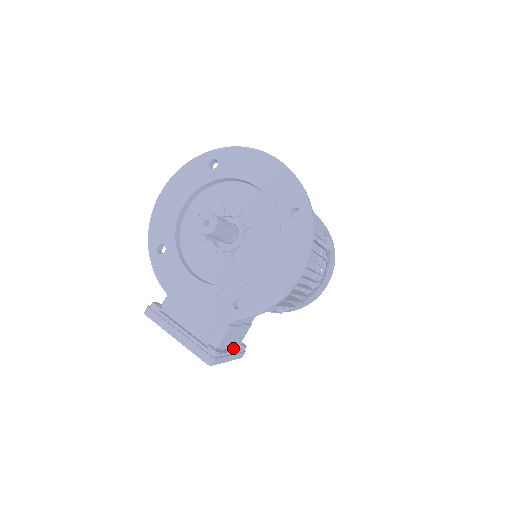
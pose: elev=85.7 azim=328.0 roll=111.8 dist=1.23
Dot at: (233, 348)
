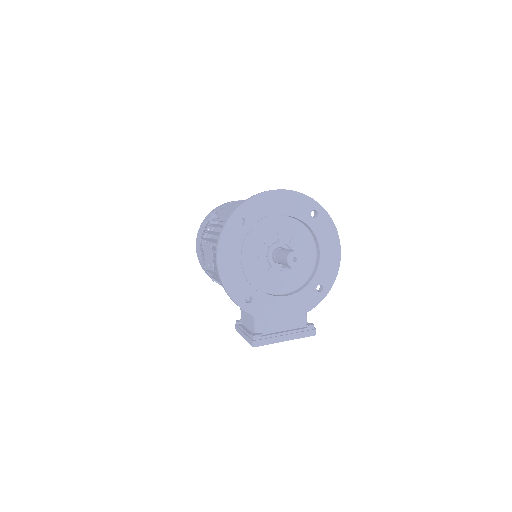
Dot at: occluded
